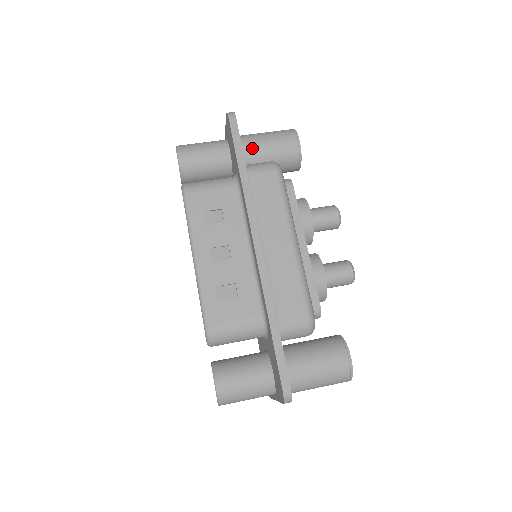
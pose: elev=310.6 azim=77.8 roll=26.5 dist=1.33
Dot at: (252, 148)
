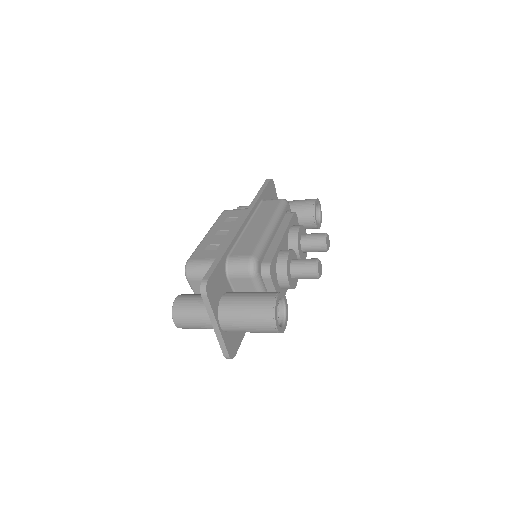
Dot at: occluded
